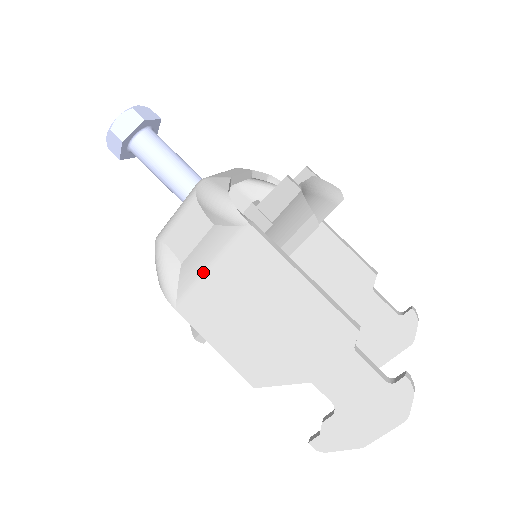
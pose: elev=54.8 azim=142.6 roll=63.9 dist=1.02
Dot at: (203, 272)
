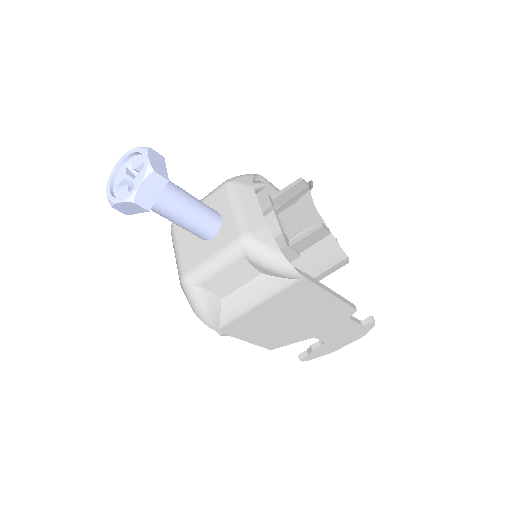
Dot at: (252, 308)
